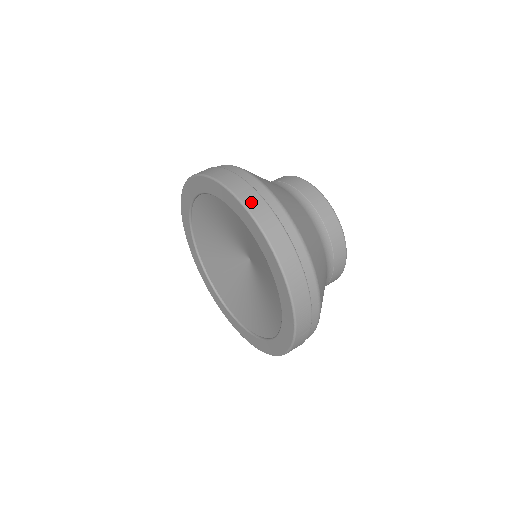
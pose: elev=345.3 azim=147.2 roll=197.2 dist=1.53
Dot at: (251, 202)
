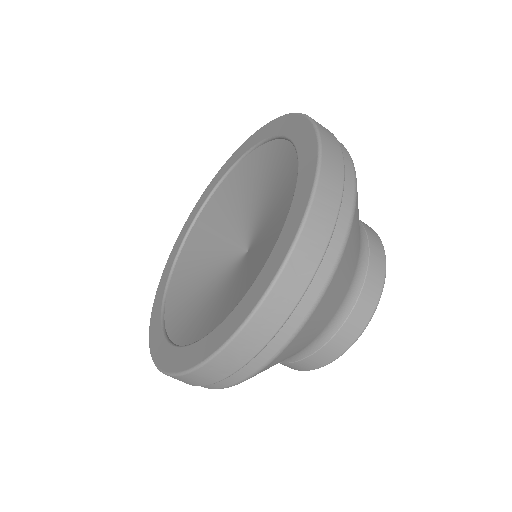
Dot at: occluded
